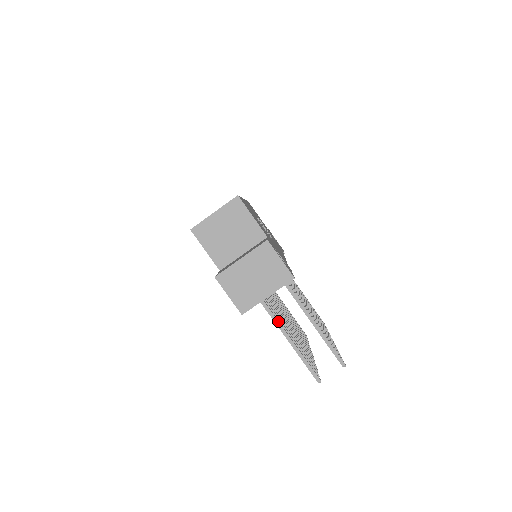
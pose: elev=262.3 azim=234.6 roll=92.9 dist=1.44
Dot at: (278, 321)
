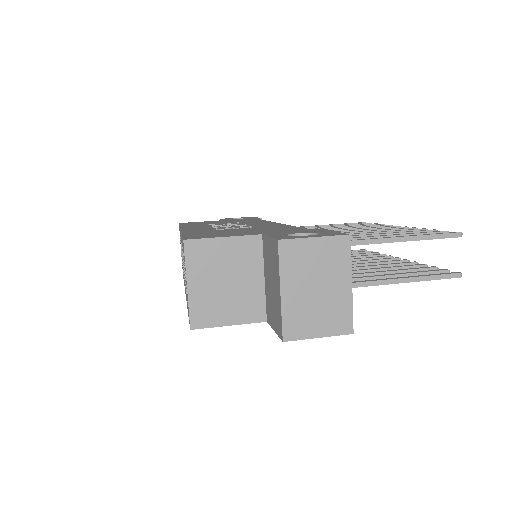
Dot at: (364, 282)
